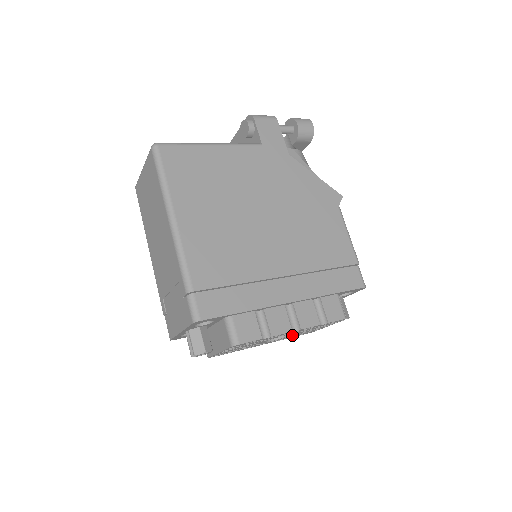
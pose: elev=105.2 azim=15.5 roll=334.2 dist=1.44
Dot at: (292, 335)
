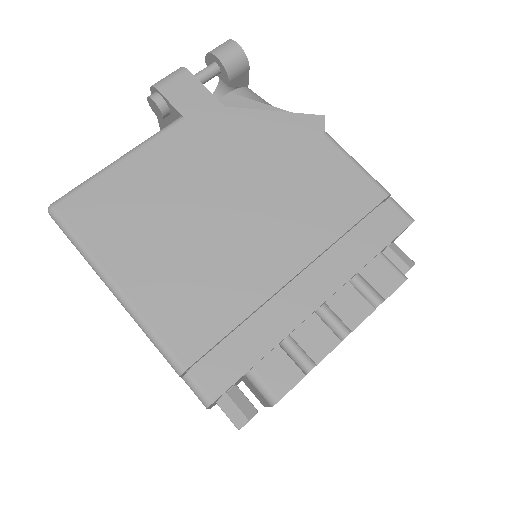
Dot at: occluded
